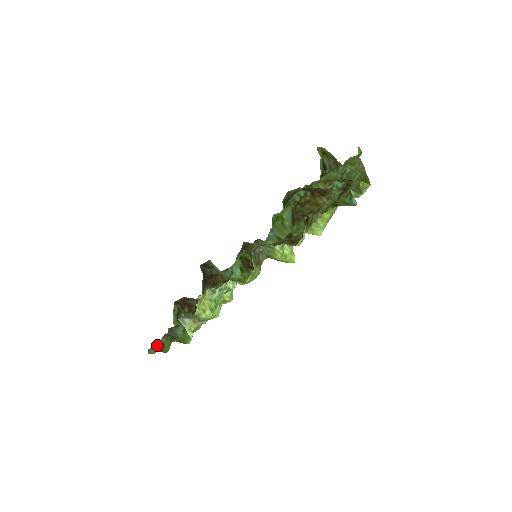
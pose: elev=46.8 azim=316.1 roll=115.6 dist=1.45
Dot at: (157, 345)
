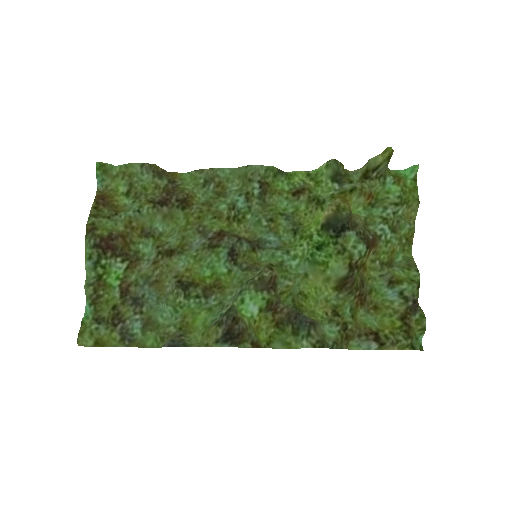
Dot at: (92, 334)
